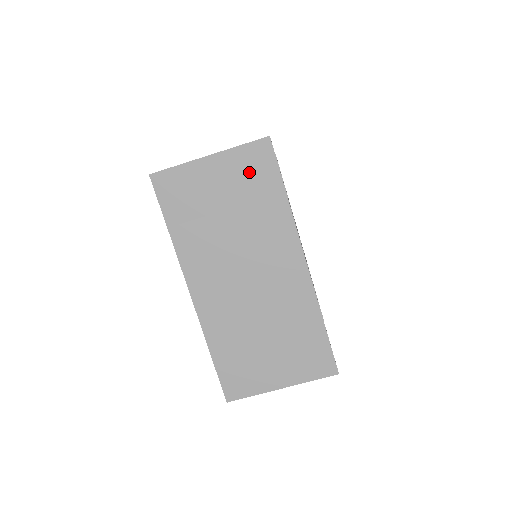
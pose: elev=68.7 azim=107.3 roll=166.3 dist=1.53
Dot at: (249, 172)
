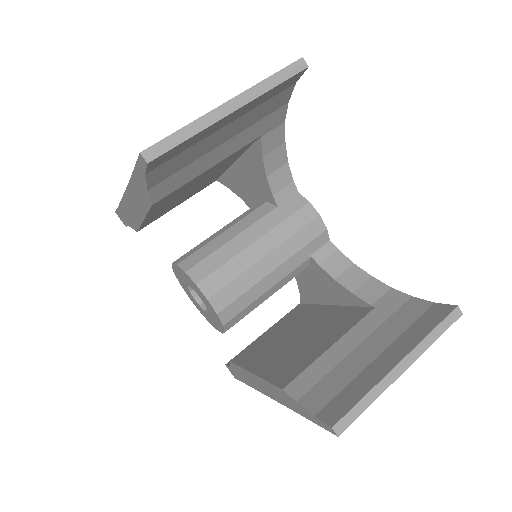
Dot at: occluded
